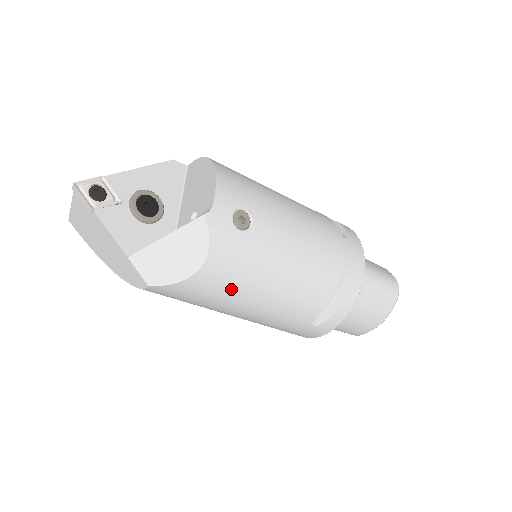
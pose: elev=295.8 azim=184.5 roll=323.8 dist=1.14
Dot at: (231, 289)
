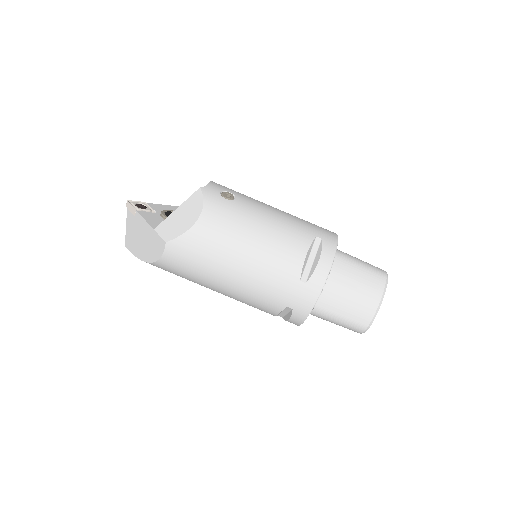
Dot at: (223, 238)
